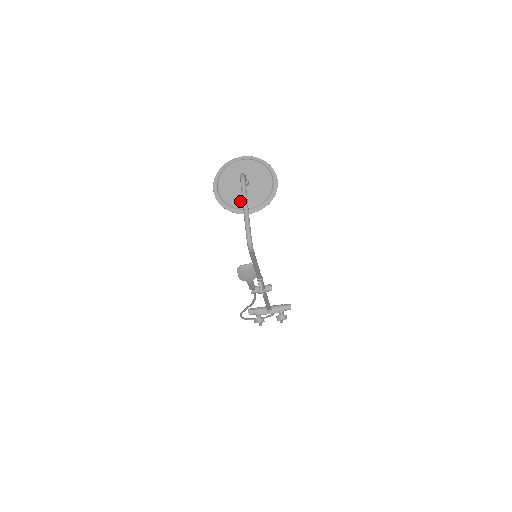
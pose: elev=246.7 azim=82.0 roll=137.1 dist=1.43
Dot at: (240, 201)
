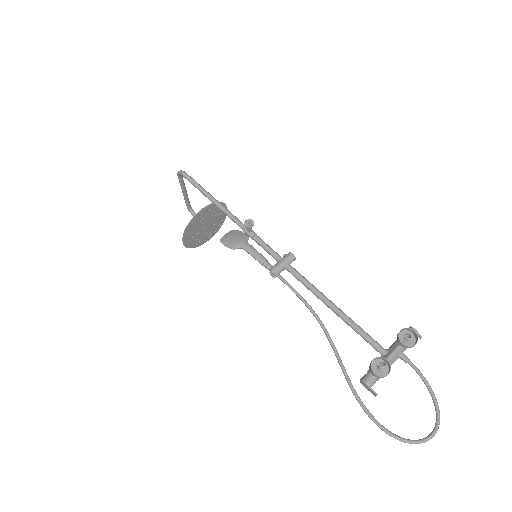
Dot at: (197, 218)
